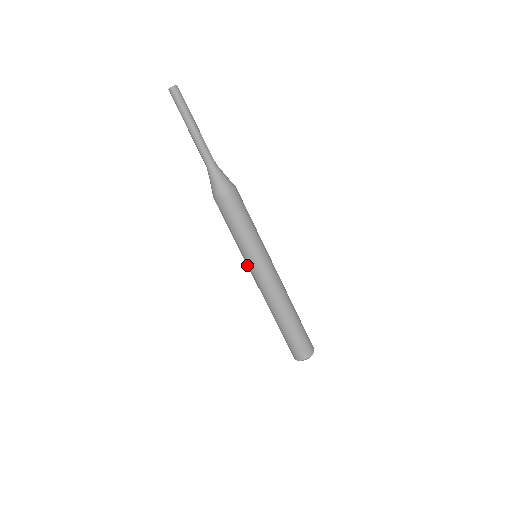
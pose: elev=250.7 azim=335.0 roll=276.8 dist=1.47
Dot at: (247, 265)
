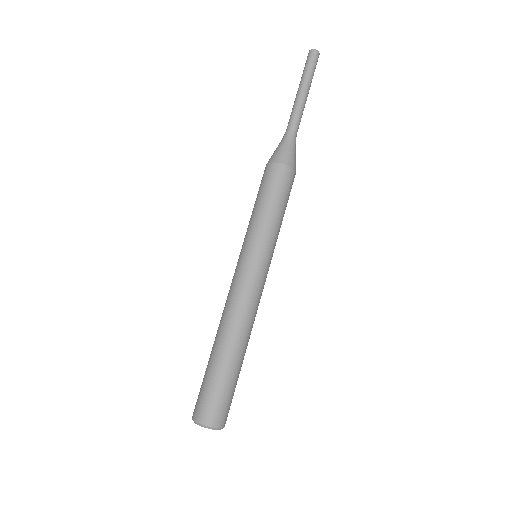
Dot at: occluded
